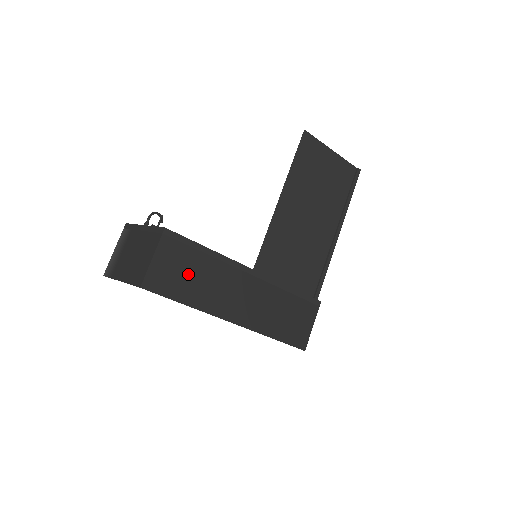
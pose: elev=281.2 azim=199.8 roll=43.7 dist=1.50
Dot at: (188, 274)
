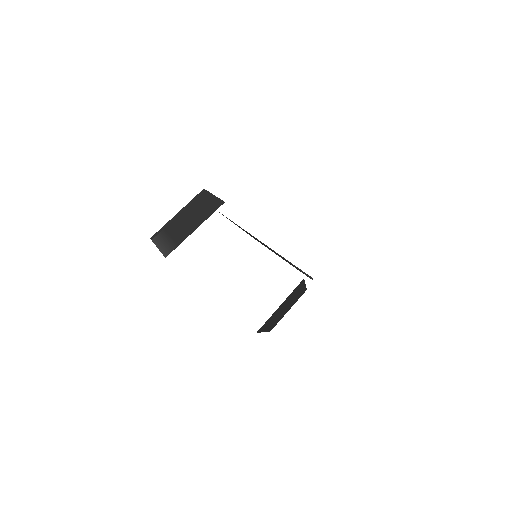
Dot at: occluded
